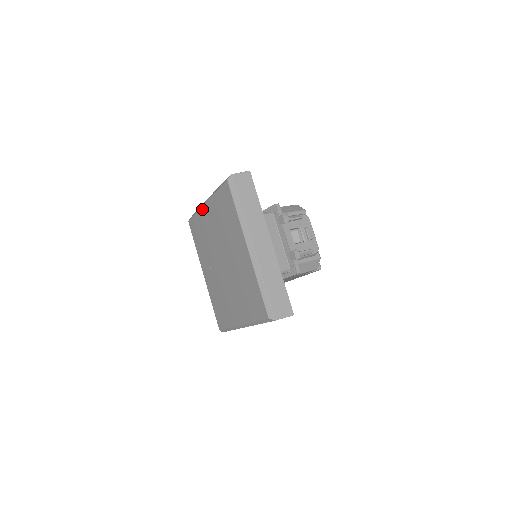
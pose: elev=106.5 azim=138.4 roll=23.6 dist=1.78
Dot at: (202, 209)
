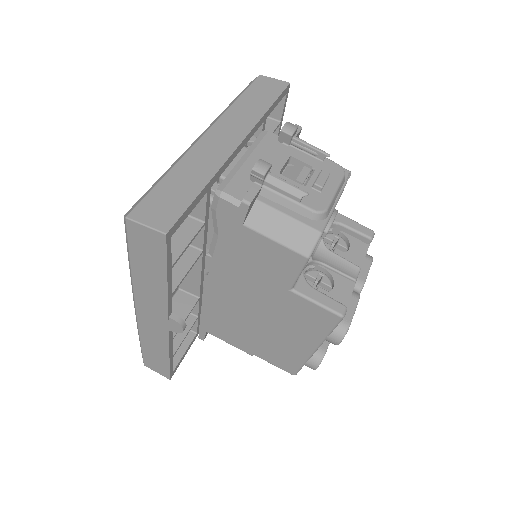
Dot at: occluded
